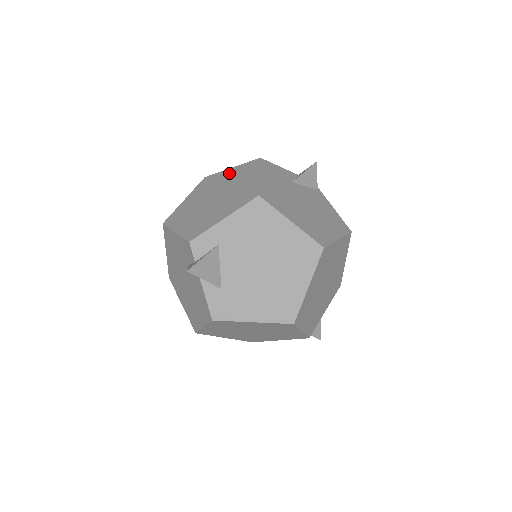
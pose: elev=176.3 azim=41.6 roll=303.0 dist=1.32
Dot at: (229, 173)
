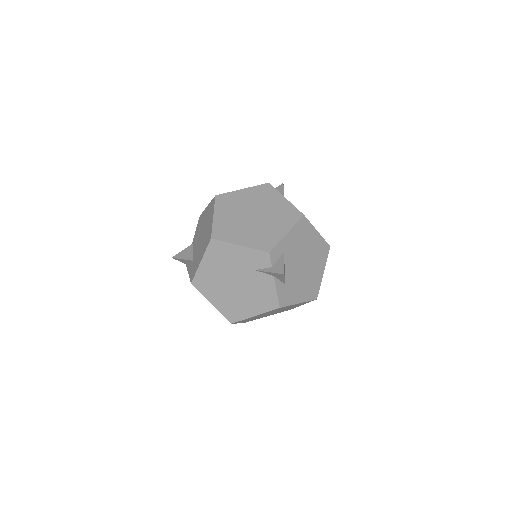
Dot at: (246, 194)
